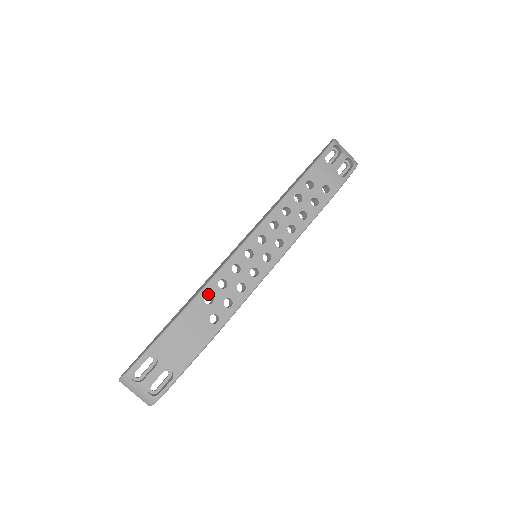
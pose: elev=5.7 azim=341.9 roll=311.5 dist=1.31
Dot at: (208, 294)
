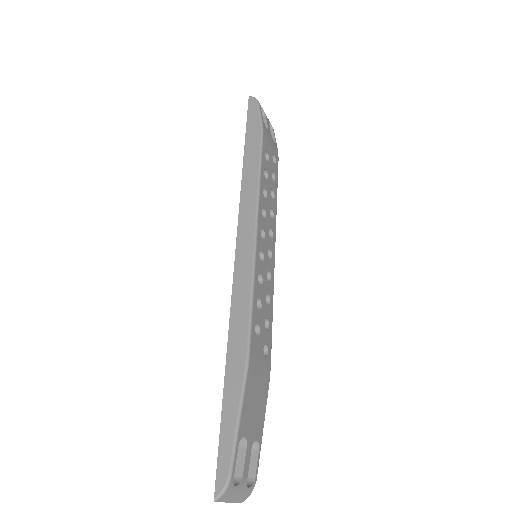
Dot at: (255, 324)
